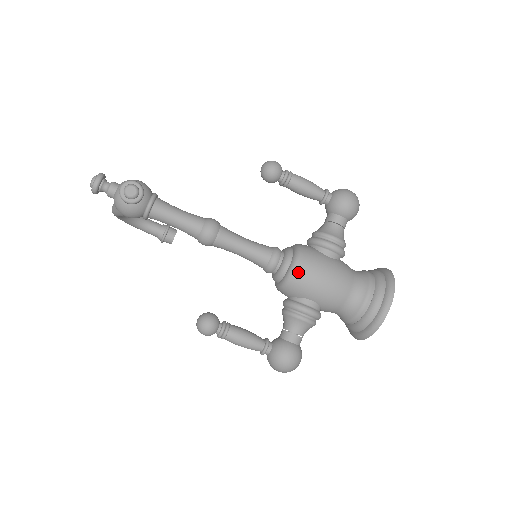
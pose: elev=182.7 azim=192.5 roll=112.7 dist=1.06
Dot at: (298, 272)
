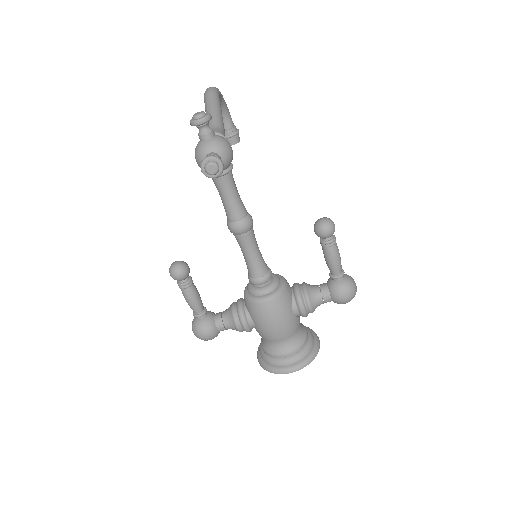
Dot at: (264, 305)
